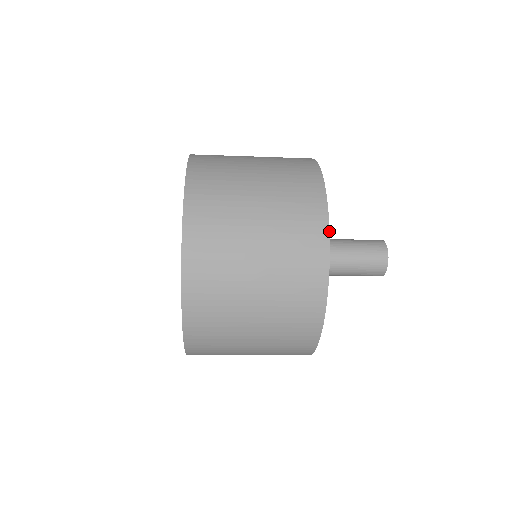
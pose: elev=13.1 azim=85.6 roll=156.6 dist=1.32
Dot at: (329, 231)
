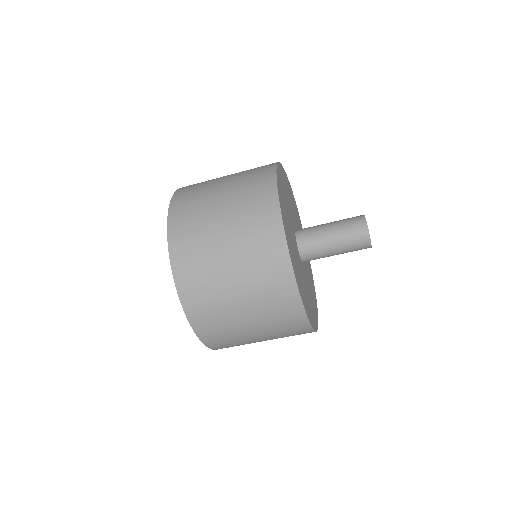
Dot at: (278, 195)
